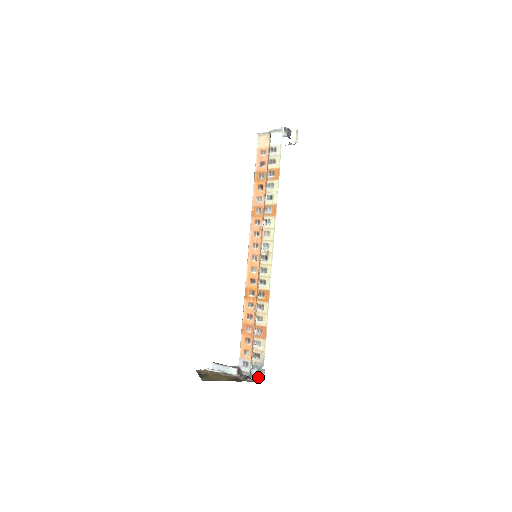
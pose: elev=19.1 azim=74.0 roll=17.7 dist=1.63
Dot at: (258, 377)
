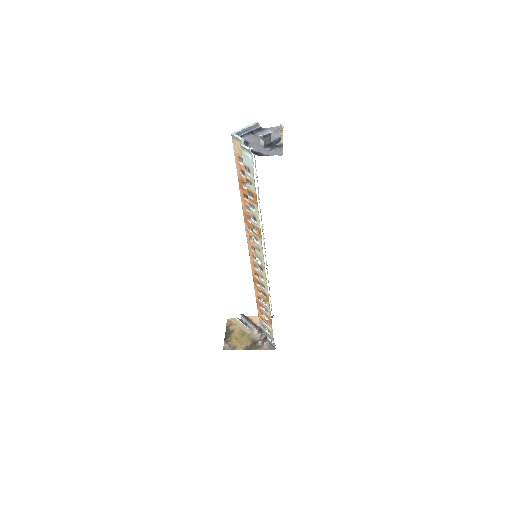
Dot at: (272, 345)
